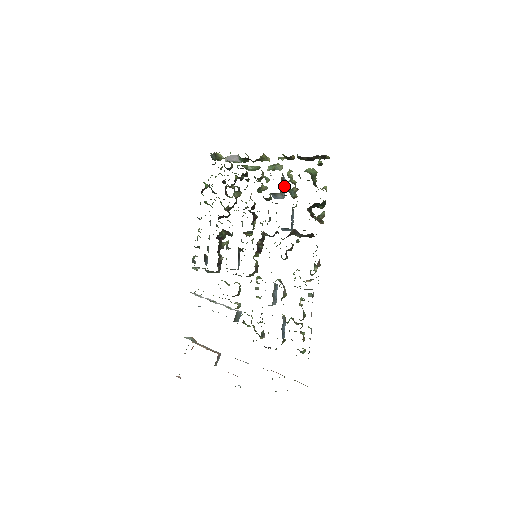
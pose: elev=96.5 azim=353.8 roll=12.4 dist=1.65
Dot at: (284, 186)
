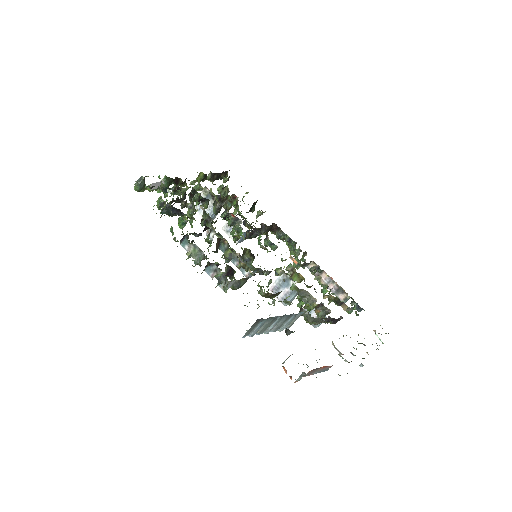
Dot at: occluded
